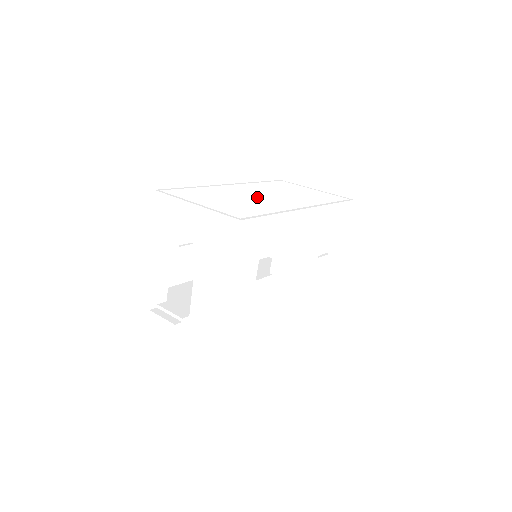
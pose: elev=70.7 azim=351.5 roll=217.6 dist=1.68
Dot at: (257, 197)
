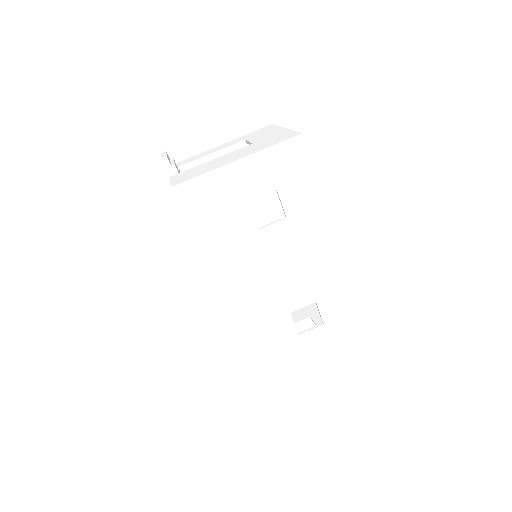
Dot at: occluded
